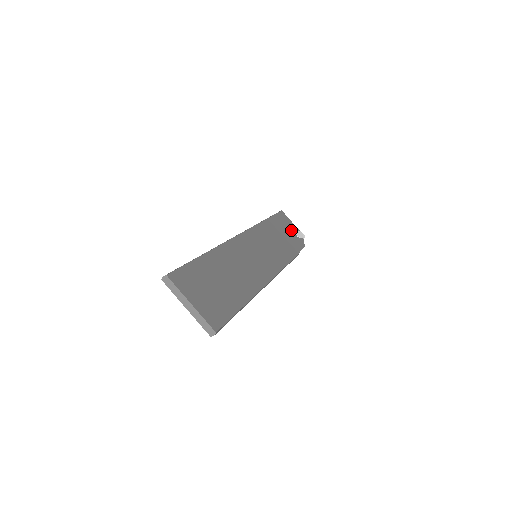
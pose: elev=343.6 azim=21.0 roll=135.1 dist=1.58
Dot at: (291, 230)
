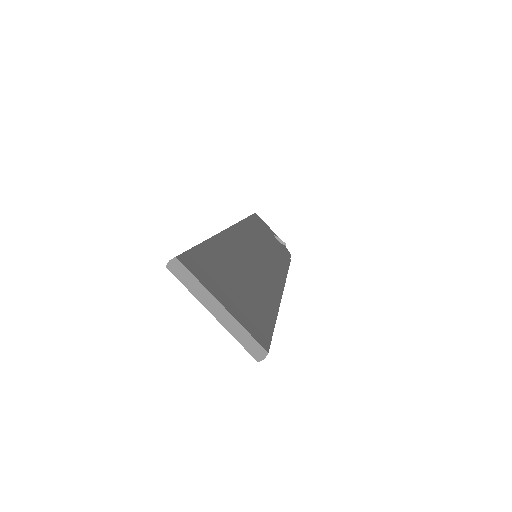
Dot at: (272, 235)
